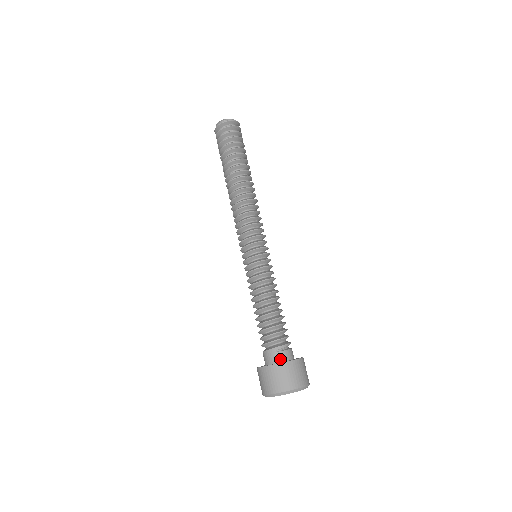
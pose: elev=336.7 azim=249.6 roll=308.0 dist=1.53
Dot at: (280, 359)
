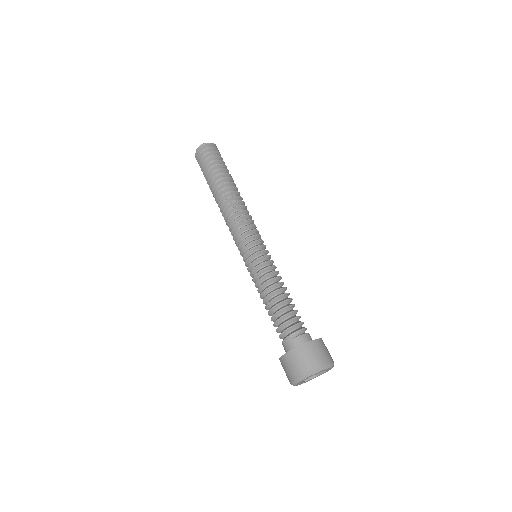
Dot at: (299, 344)
